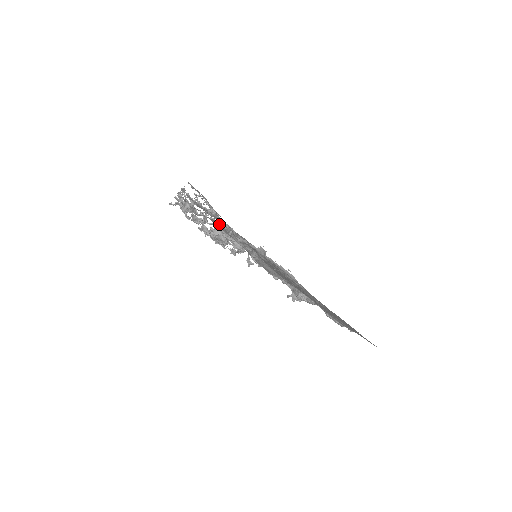
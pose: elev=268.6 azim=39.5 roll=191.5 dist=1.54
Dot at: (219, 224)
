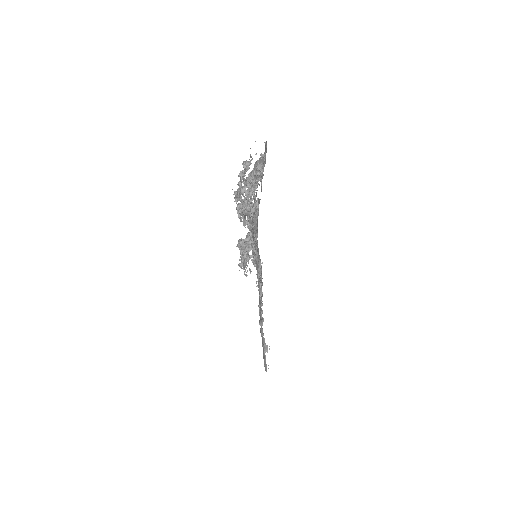
Dot at: (254, 210)
